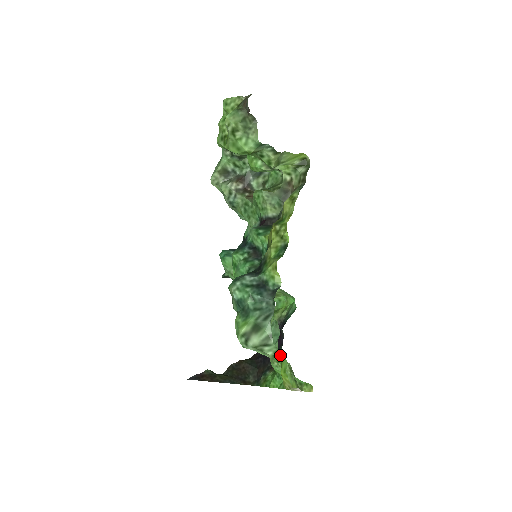
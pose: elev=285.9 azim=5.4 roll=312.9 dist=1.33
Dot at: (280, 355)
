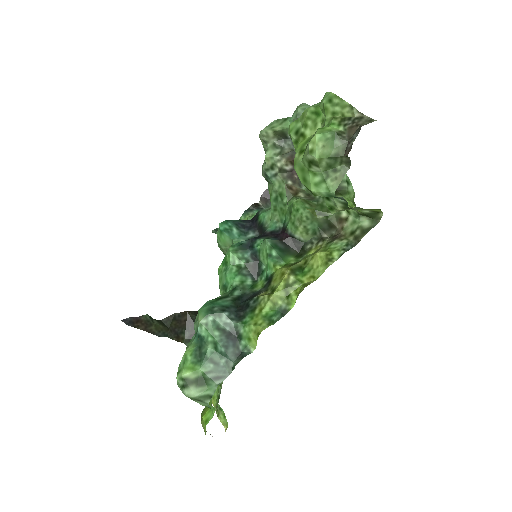
Dot at: (211, 403)
